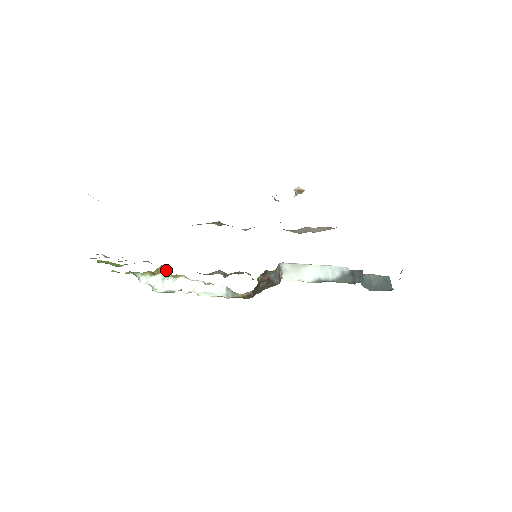
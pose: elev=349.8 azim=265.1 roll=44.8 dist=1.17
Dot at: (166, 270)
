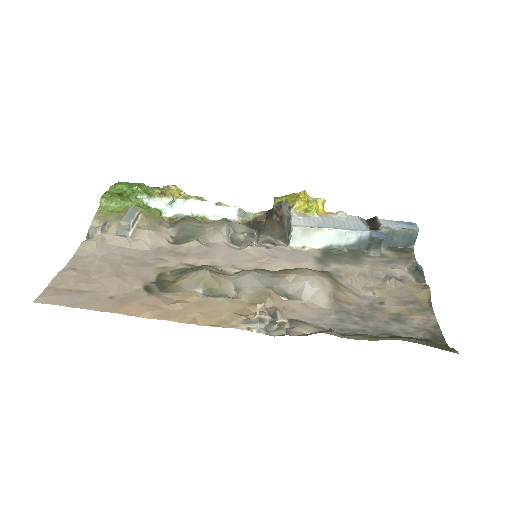
Dot at: (174, 193)
